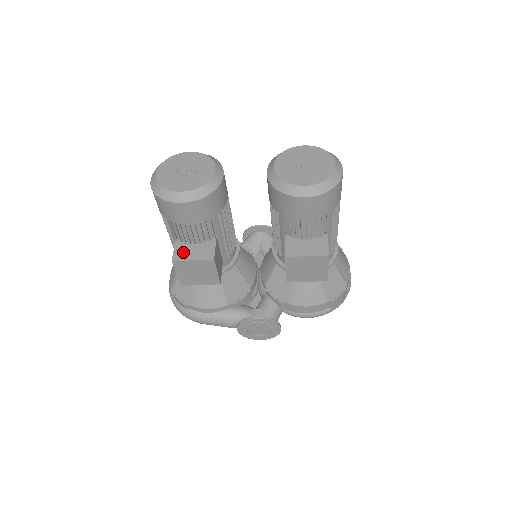
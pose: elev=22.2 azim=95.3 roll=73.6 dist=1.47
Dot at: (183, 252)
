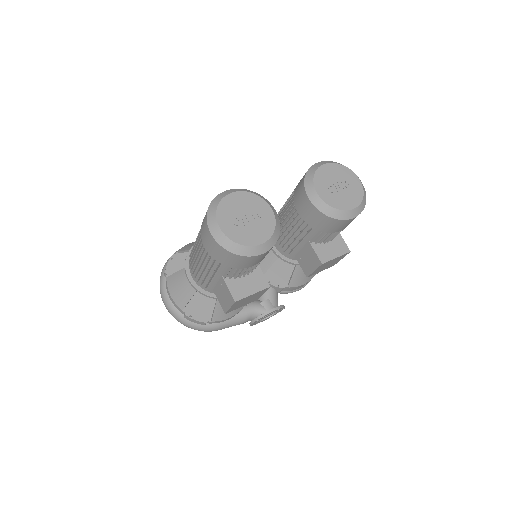
Dot at: (239, 289)
